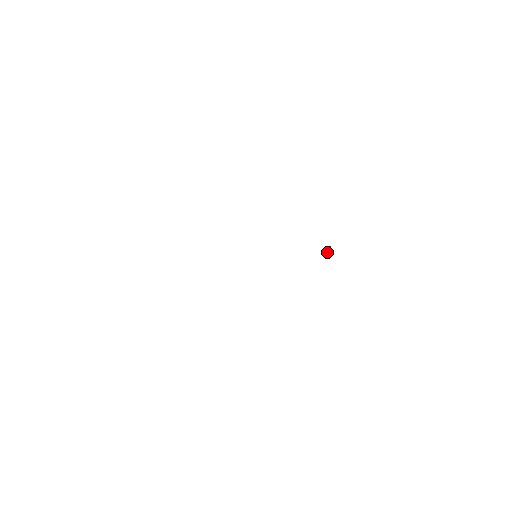
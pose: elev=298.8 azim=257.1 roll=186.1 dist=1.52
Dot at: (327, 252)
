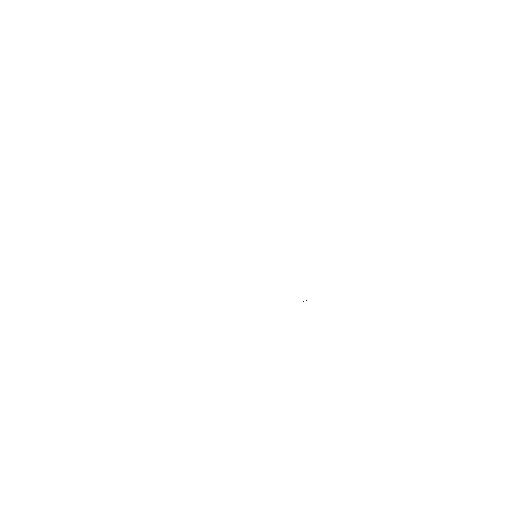
Dot at: (303, 301)
